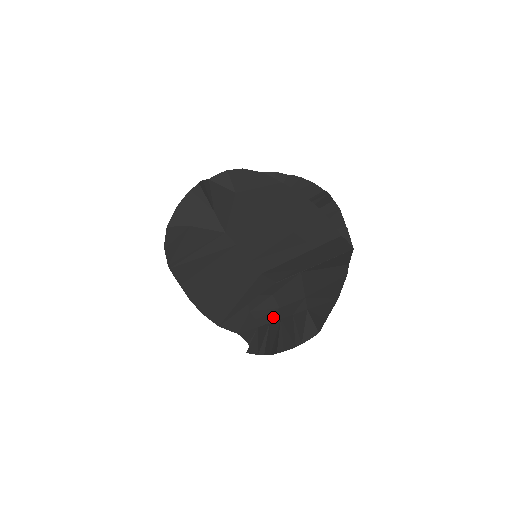
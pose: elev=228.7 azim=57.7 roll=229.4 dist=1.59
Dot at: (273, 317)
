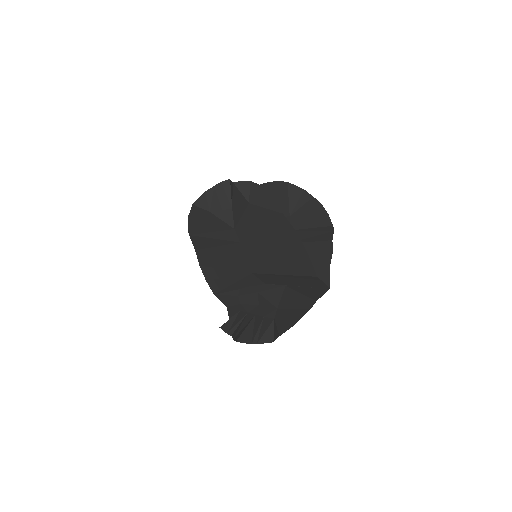
Dot at: (252, 310)
